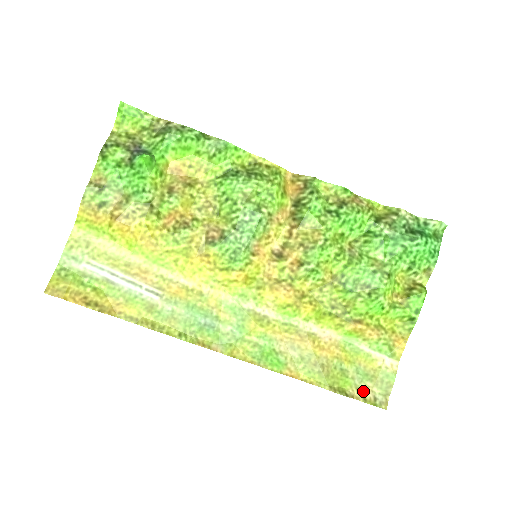
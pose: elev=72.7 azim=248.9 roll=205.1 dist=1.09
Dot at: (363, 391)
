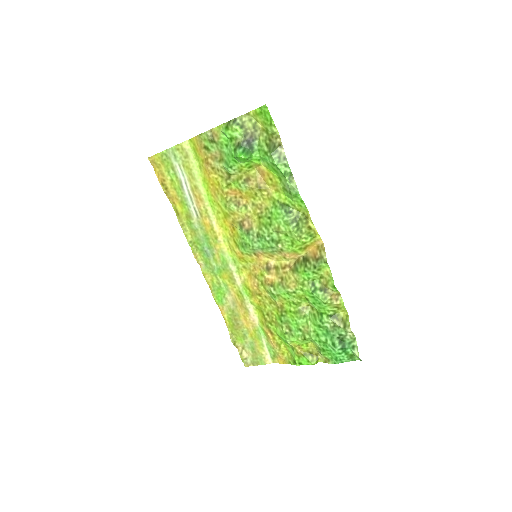
Dot at: (245, 351)
